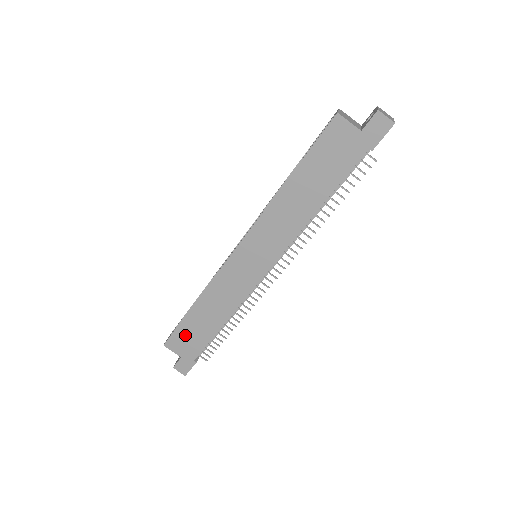
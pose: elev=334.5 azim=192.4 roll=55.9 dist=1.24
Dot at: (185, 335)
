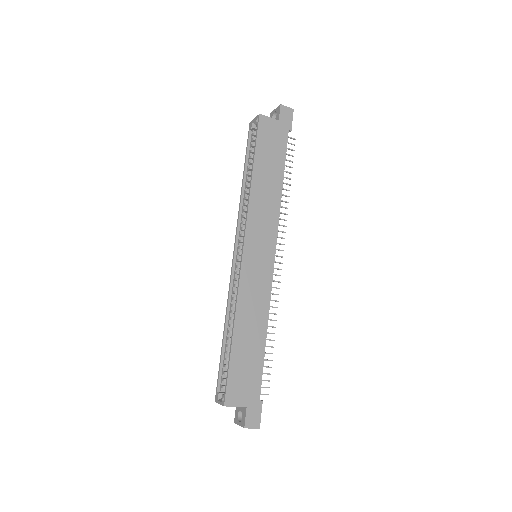
Dot at: (239, 375)
